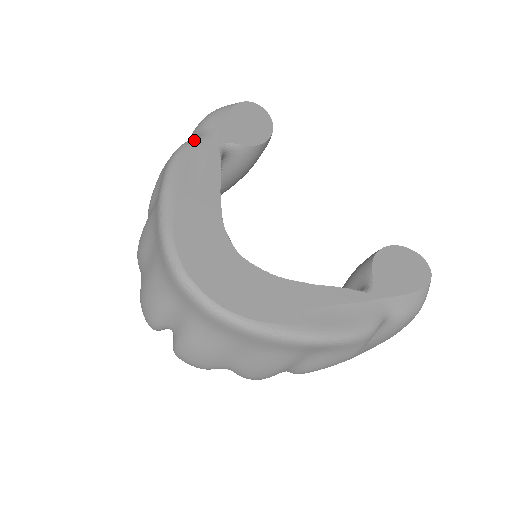
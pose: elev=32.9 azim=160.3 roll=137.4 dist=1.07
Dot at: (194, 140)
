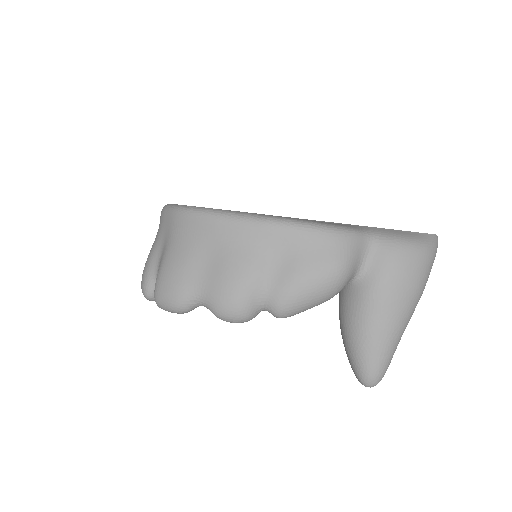
Dot at: occluded
